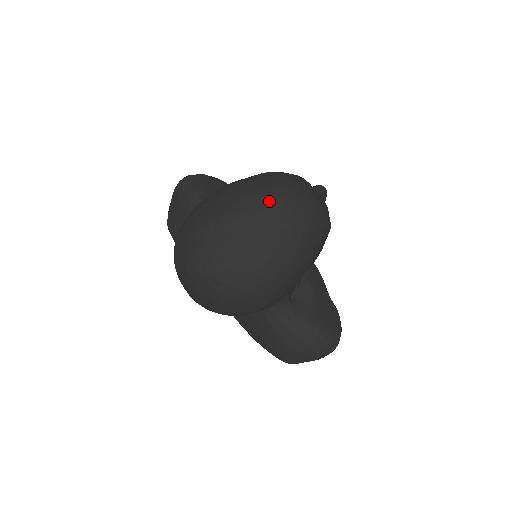
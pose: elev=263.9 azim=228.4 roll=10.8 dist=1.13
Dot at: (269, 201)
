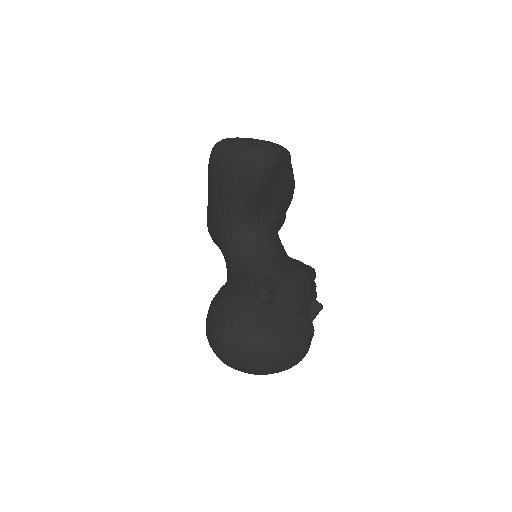
Dot at: (284, 369)
